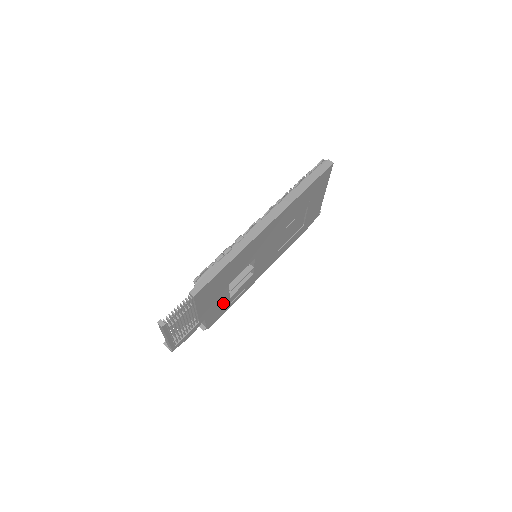
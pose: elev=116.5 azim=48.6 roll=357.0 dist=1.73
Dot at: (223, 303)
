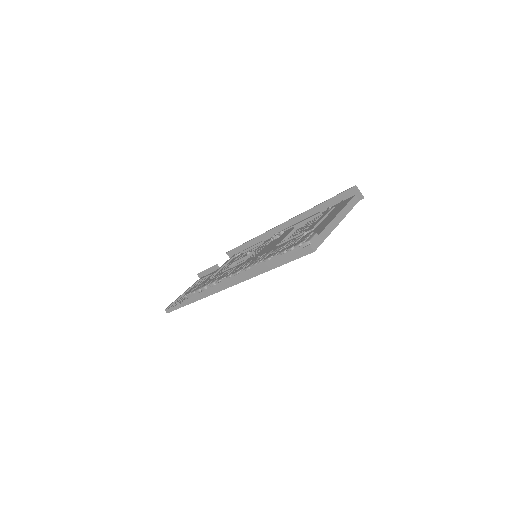
Dot at: occluded
